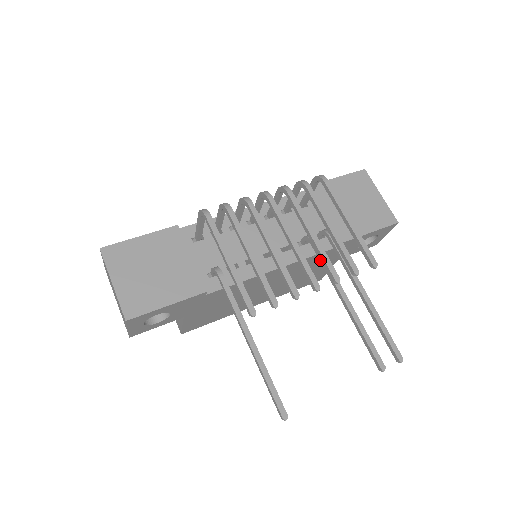
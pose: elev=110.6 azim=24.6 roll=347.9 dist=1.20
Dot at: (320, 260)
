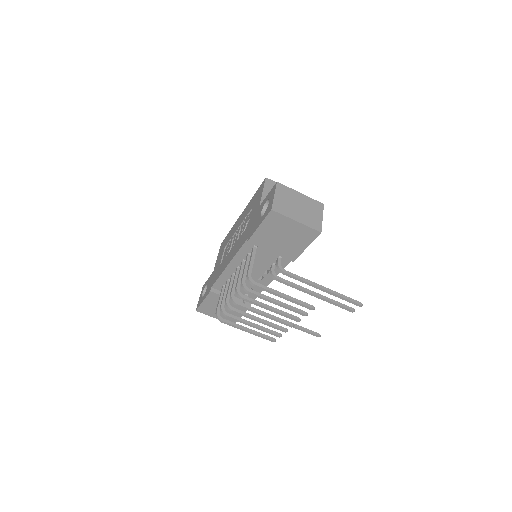
Dot at: (288, 284)
